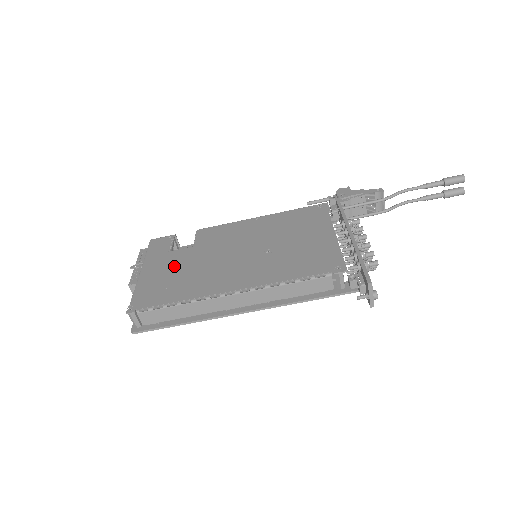
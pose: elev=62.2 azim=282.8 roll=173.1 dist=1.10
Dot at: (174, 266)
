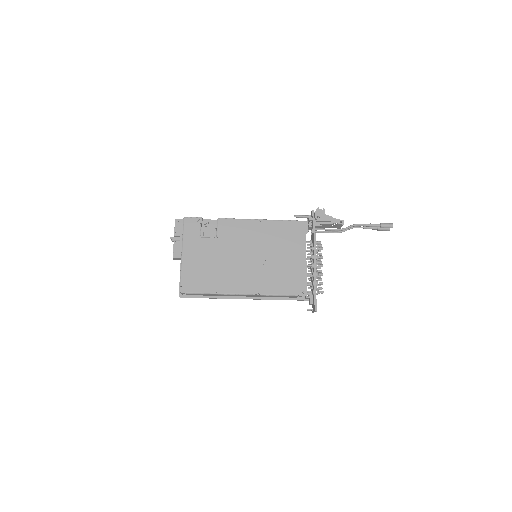
Dot at: (205, 256)
